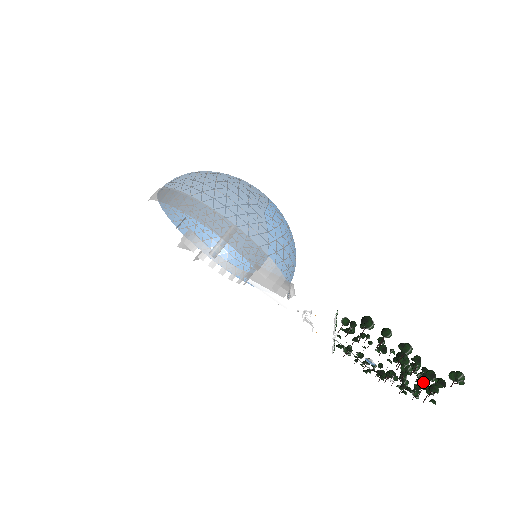
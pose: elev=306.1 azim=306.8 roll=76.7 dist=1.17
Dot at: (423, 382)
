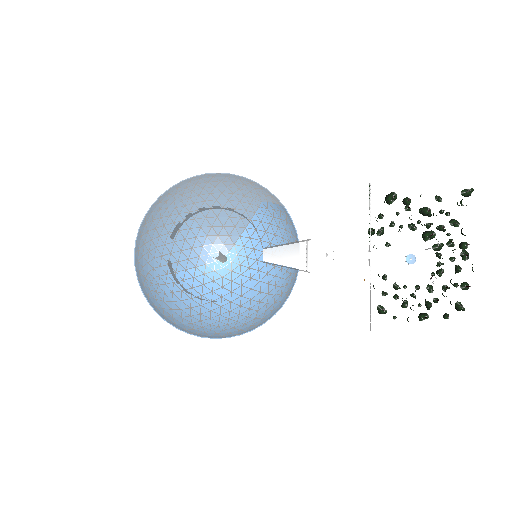
Dot at: occluded
